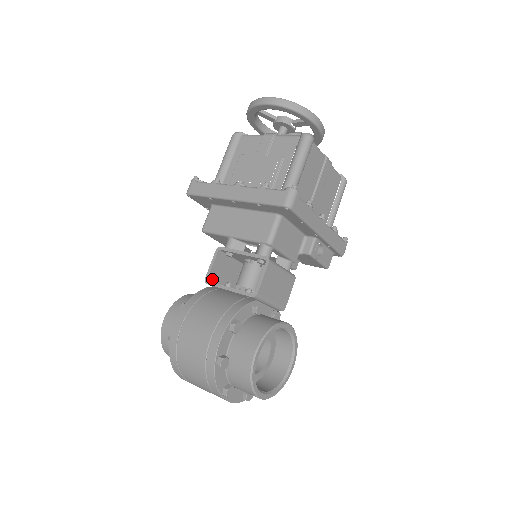
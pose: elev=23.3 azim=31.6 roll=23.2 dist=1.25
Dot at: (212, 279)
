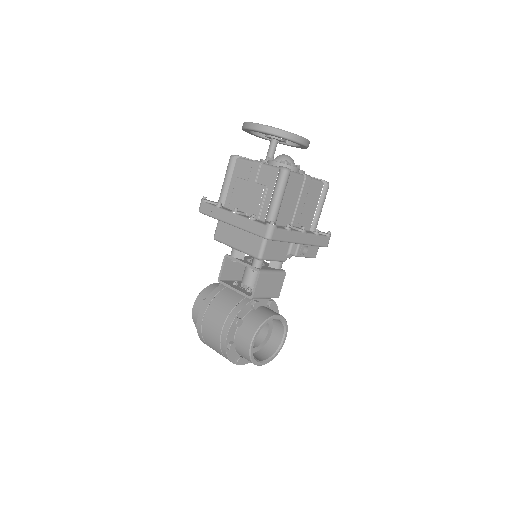
Dot at: (224, 277)
